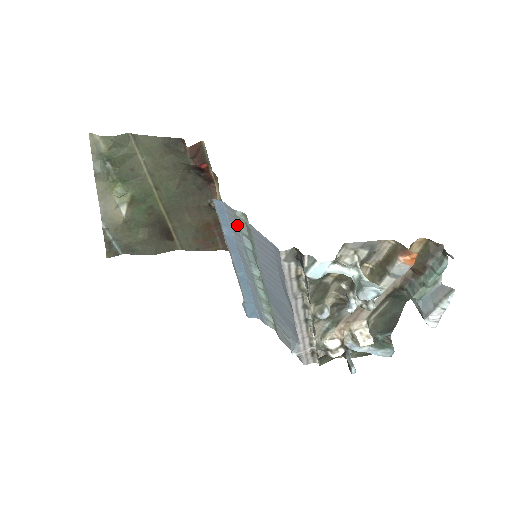
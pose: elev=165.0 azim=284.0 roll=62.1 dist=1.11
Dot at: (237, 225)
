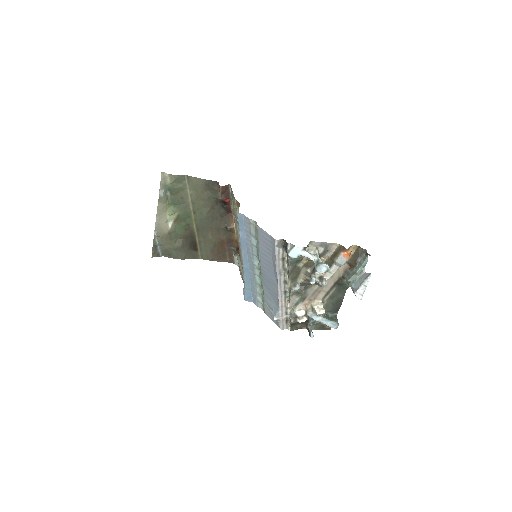
Dot at: (249, 229)
